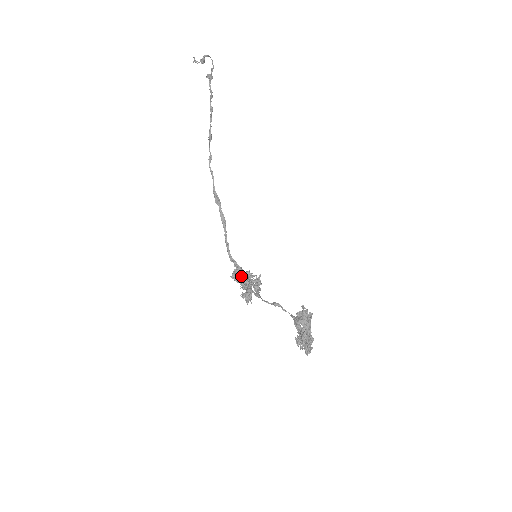
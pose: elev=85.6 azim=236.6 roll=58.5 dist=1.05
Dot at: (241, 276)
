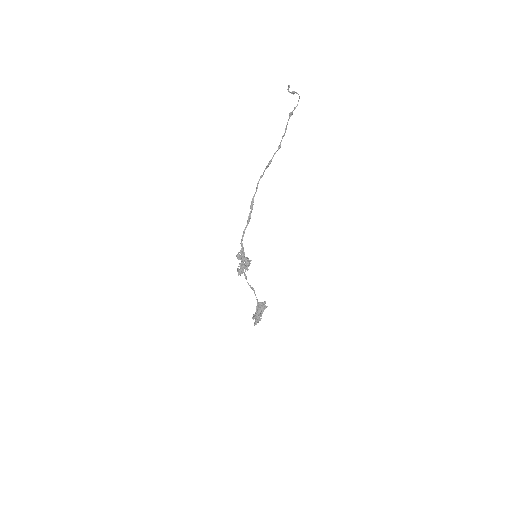
Dot at: (242, 257)
